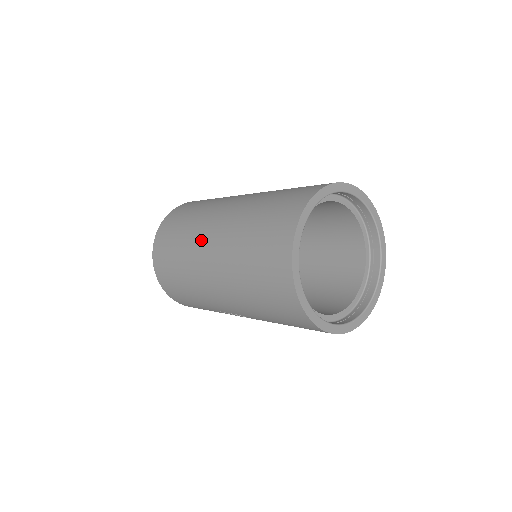
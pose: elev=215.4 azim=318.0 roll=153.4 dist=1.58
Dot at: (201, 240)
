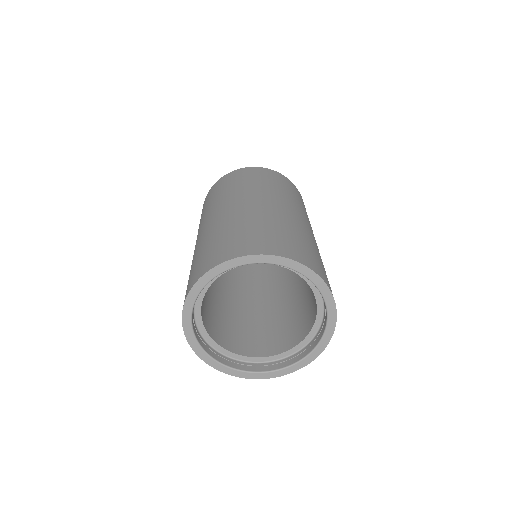
Dot at: occluded
